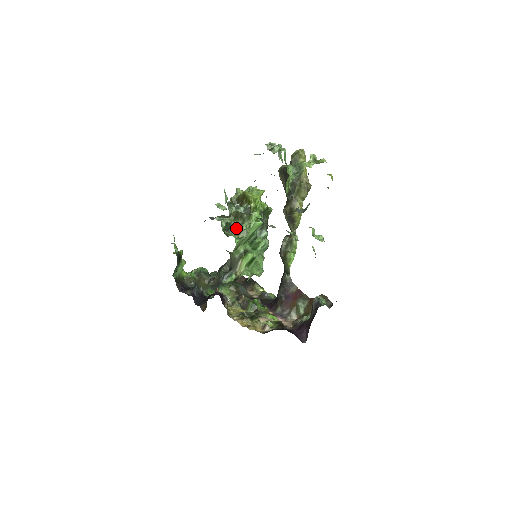
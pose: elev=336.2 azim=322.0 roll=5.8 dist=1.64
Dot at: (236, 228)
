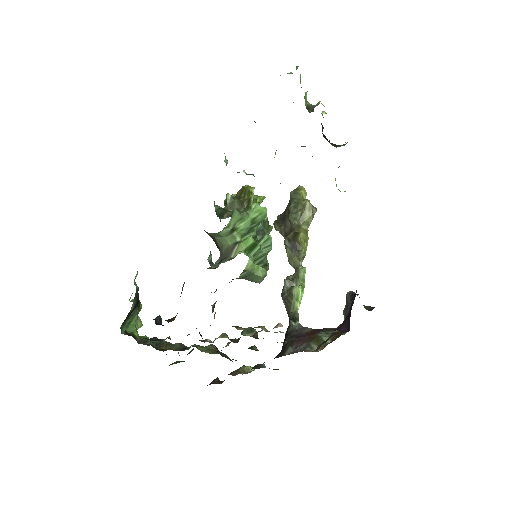
Dot at: (232, 214)
